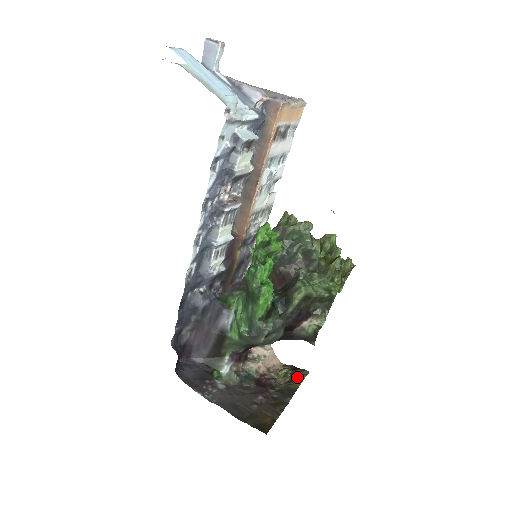
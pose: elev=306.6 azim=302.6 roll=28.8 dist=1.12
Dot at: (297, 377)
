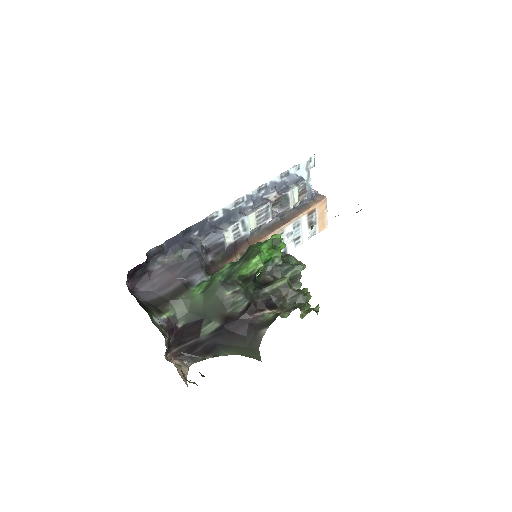
Dot at: occluded
